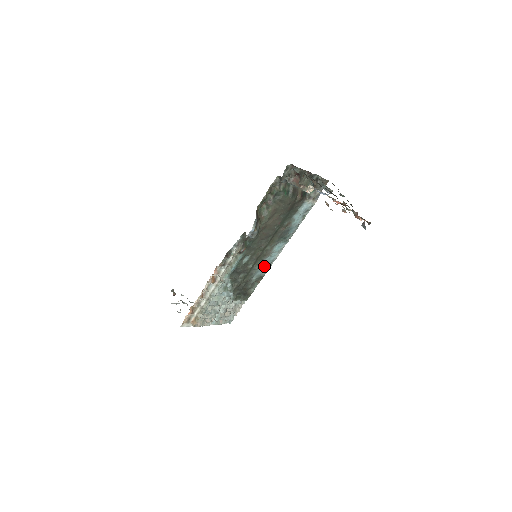
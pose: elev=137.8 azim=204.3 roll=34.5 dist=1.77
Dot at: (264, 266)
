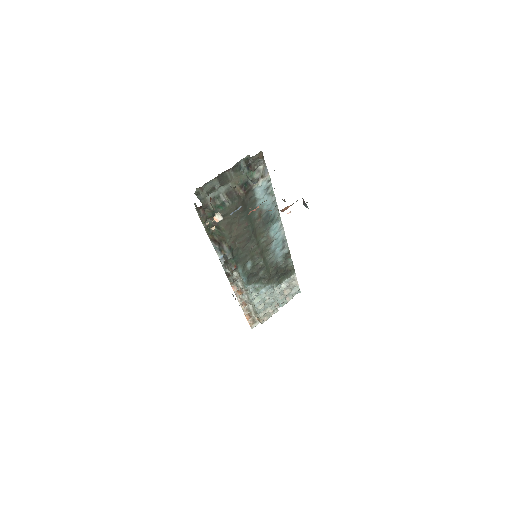
Dot at: (278, 248)
